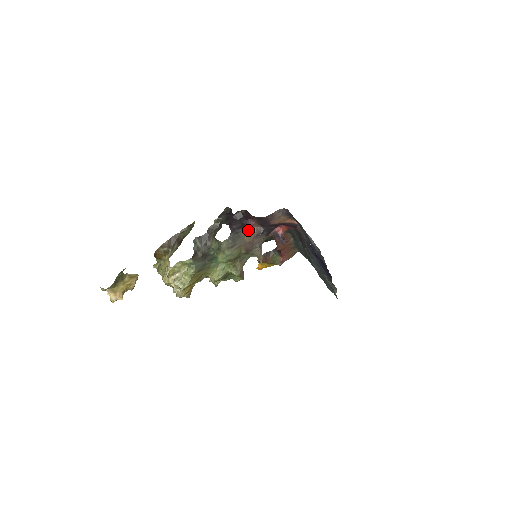
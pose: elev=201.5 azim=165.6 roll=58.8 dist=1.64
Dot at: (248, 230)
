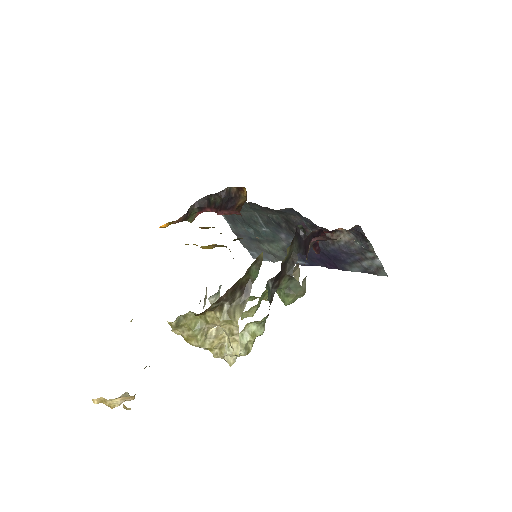
Dot at: occluded
